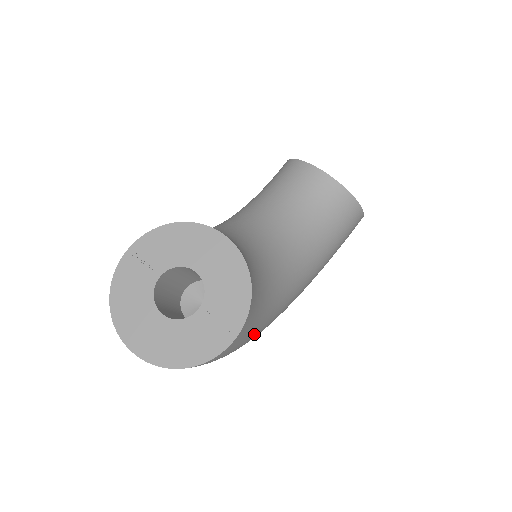
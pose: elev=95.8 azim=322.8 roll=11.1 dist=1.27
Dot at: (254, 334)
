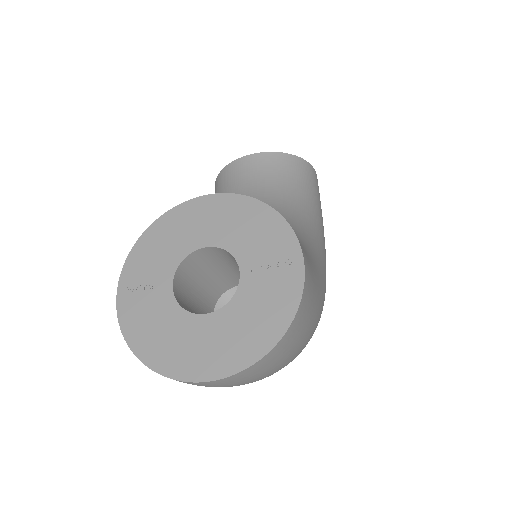
Dot at: (319, 289)
